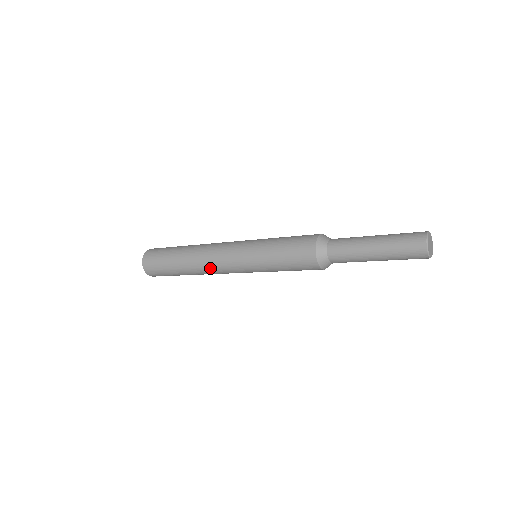
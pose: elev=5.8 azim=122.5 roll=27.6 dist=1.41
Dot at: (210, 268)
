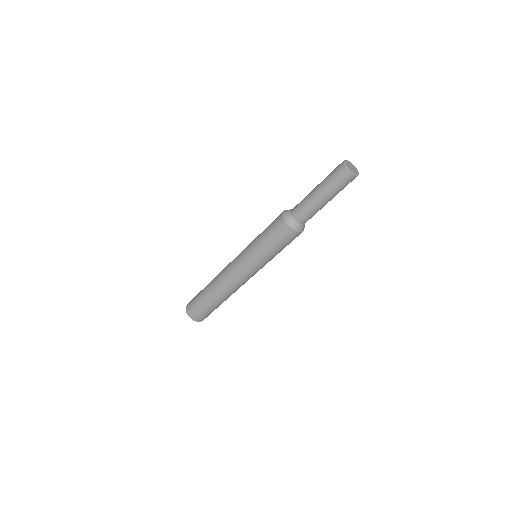
Dot at: (226, 280)
